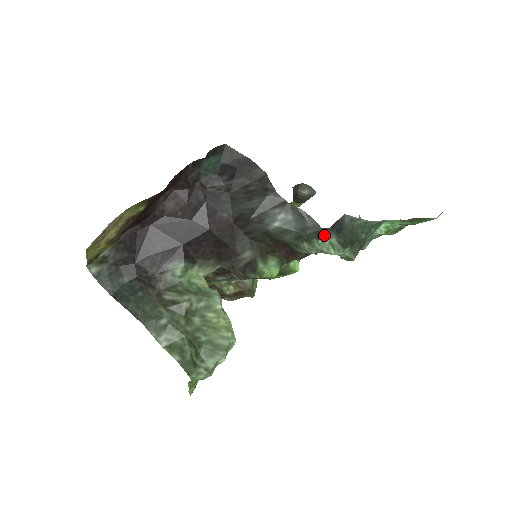
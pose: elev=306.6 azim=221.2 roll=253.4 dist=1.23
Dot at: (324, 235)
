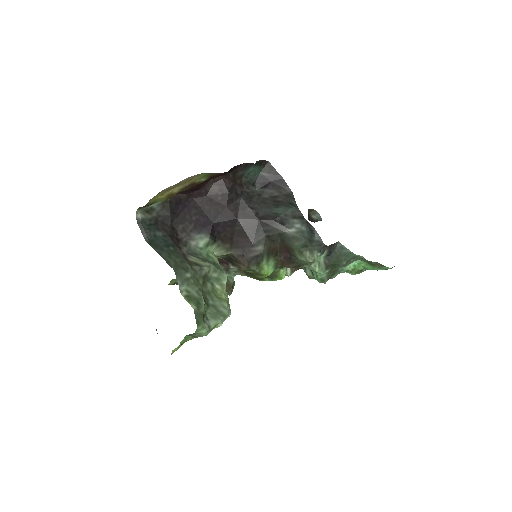
Dot at: (323, 250)
